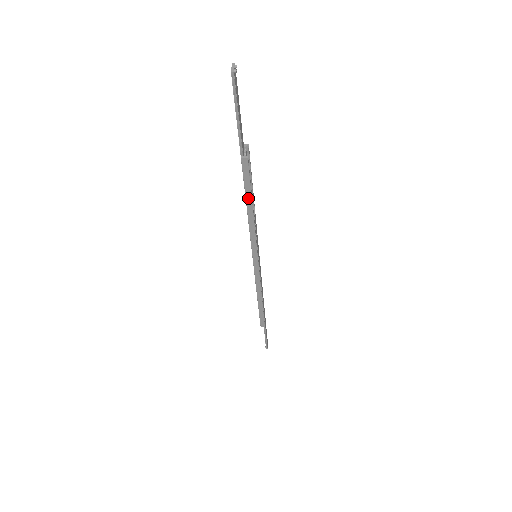
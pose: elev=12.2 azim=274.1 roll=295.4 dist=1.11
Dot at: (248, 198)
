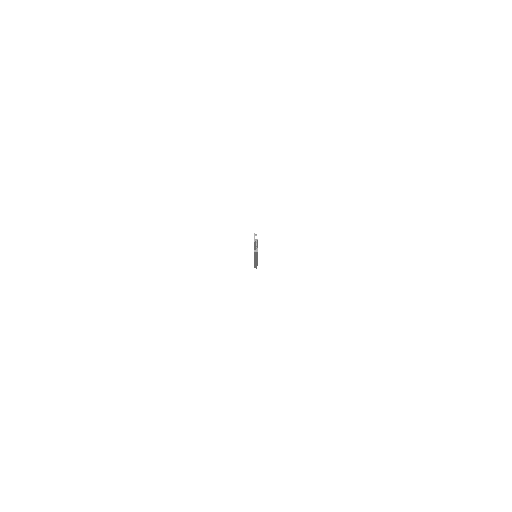
Dot at: (256, 255)
